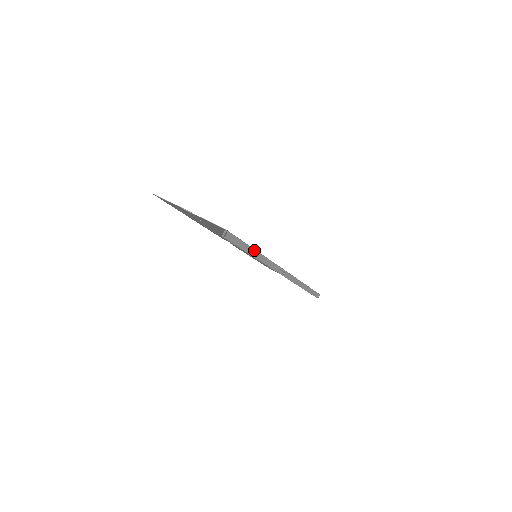
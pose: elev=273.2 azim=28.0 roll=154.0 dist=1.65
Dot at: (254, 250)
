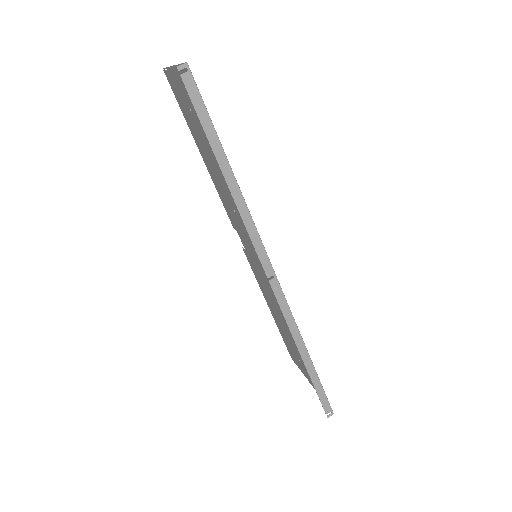
Dot at: (227, 162)
